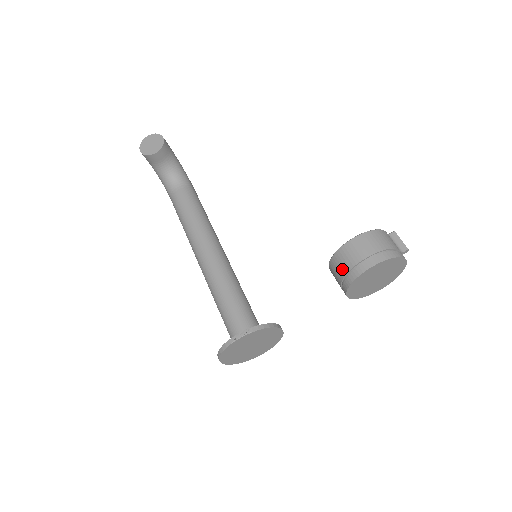
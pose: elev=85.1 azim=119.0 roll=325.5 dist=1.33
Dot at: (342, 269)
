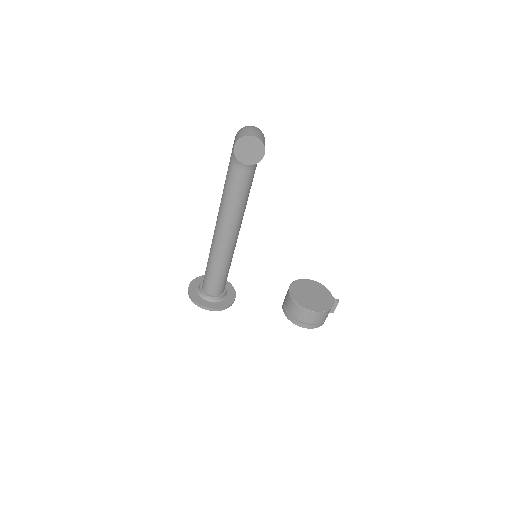
Dot at: (291, 311)
